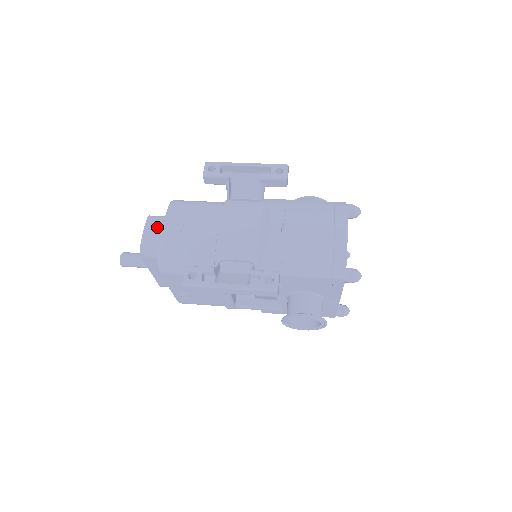
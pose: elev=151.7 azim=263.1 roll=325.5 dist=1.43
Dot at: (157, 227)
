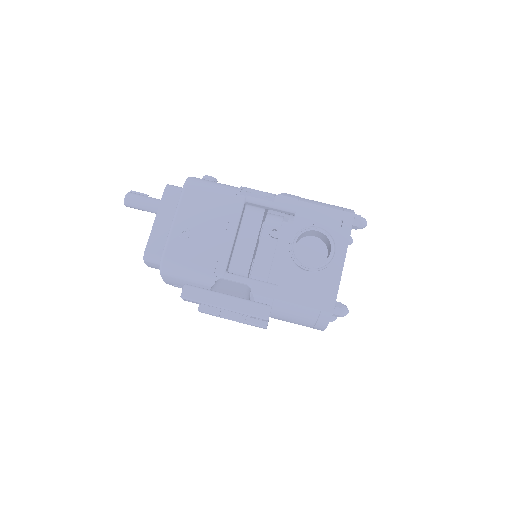
Dot at: (158, 268)
